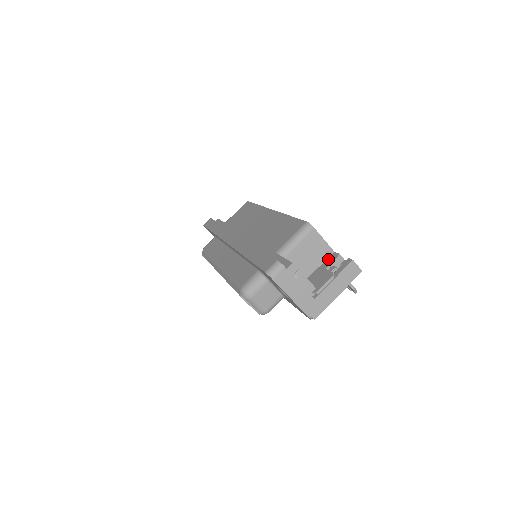
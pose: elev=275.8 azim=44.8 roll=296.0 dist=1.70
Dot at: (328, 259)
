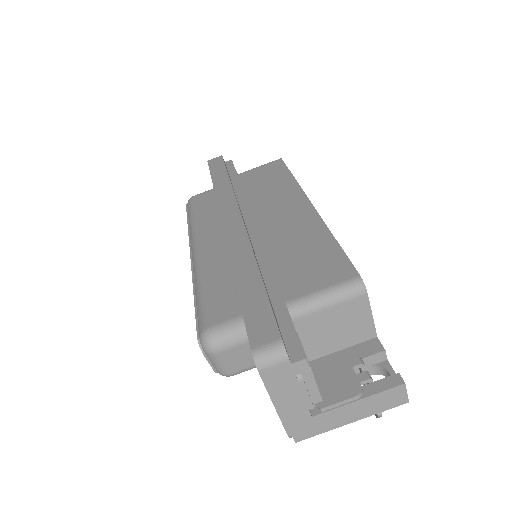
Dot at: (362, 345)
